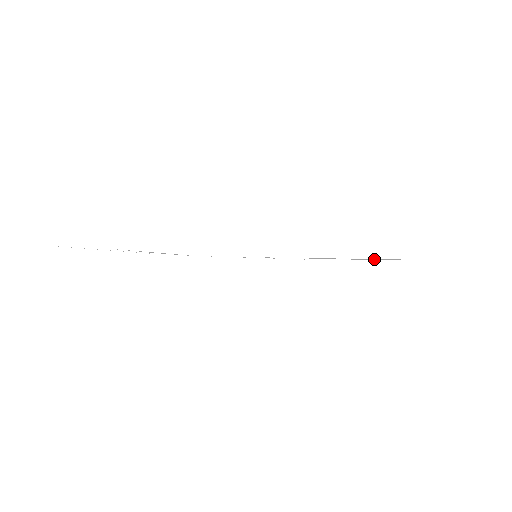
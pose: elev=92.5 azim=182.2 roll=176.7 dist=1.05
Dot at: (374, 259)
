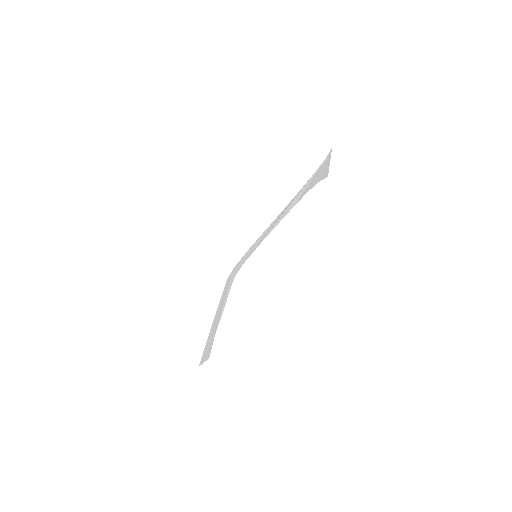
Dot at: (297, 198)
